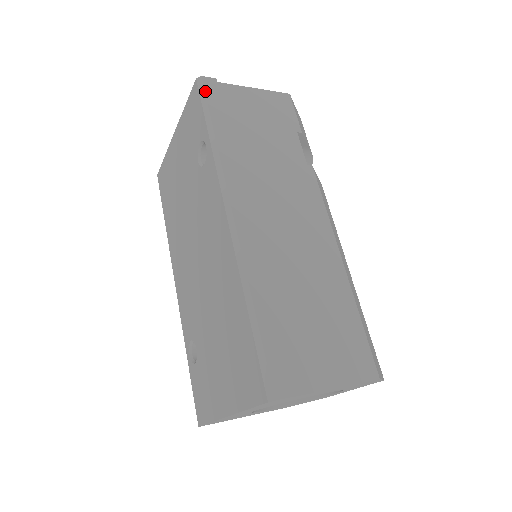
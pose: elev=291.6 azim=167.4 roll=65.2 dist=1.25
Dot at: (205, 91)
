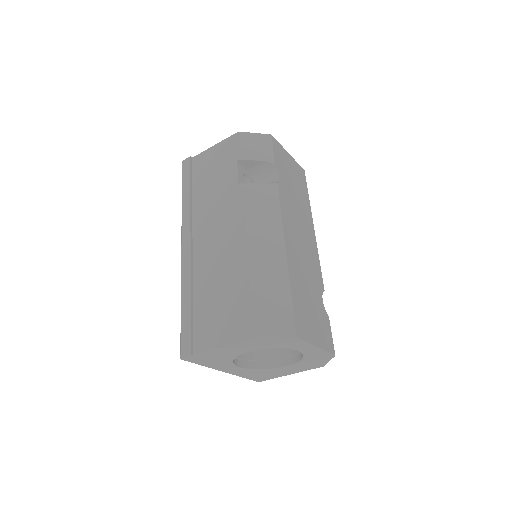
Dot at: (182, 170)
